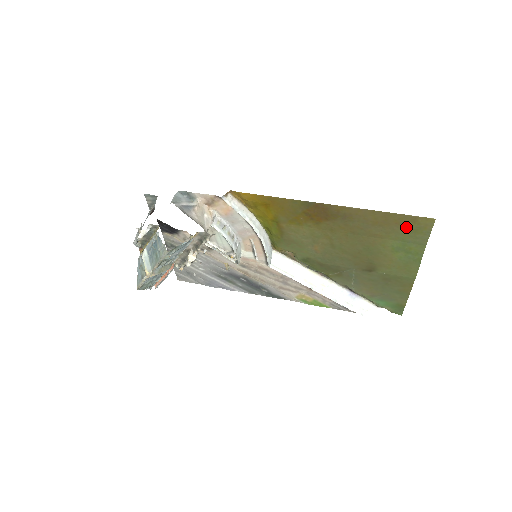
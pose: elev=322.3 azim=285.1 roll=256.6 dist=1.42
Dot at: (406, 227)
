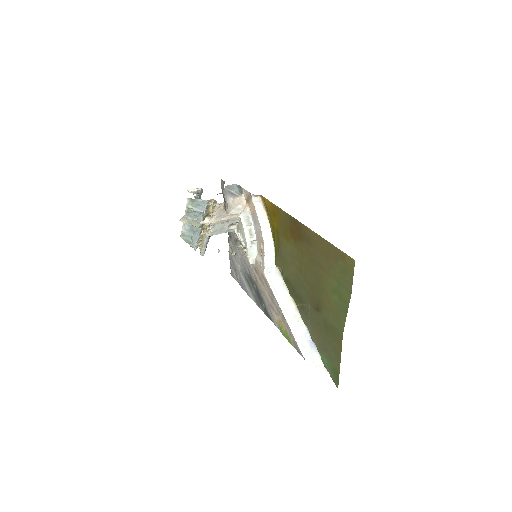
Dot at: (339, 264)
